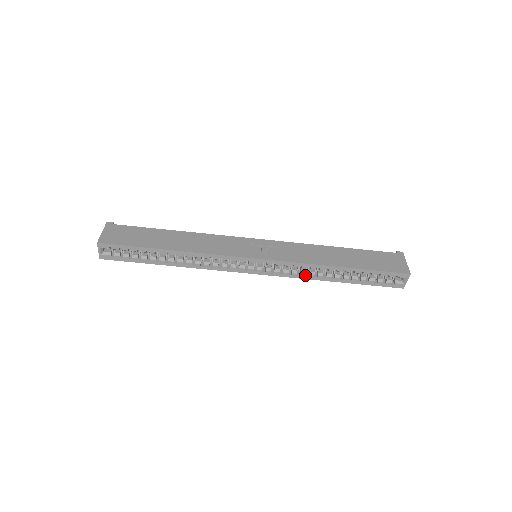
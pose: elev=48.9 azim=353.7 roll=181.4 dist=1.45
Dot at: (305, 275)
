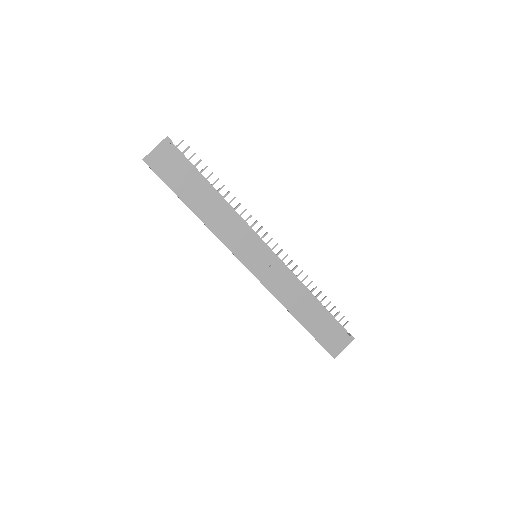
Dot at: occluded
